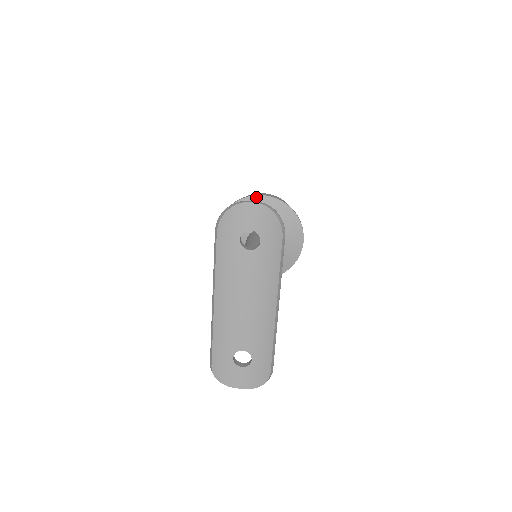
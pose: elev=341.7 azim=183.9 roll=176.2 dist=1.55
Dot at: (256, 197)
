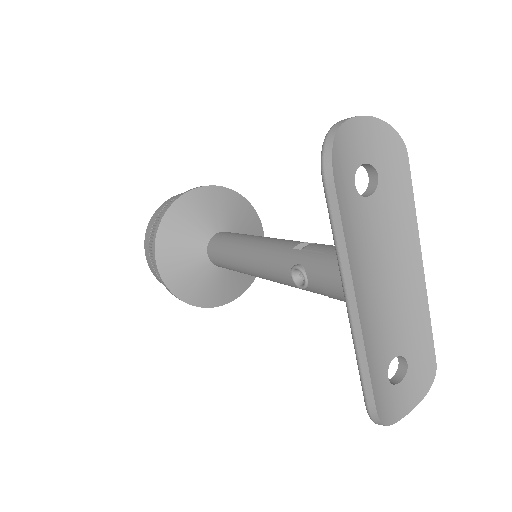
Dot at: (191, 193)
